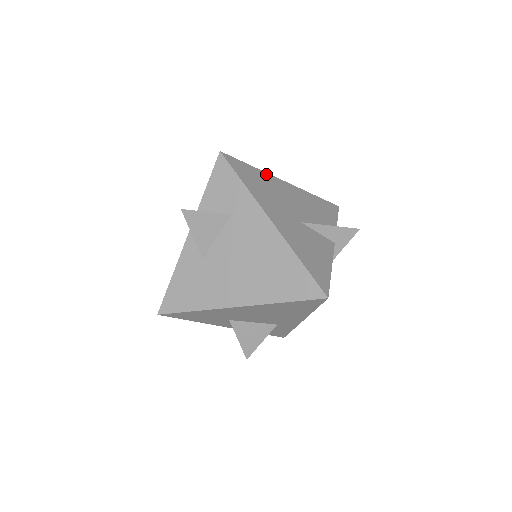
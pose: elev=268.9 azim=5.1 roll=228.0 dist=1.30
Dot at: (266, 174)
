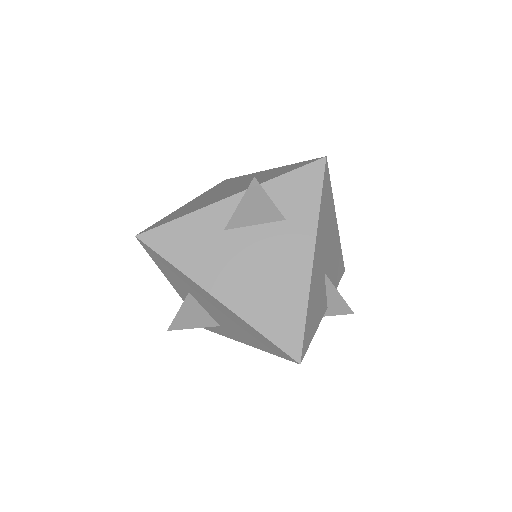
Dot at: (333, 205)
